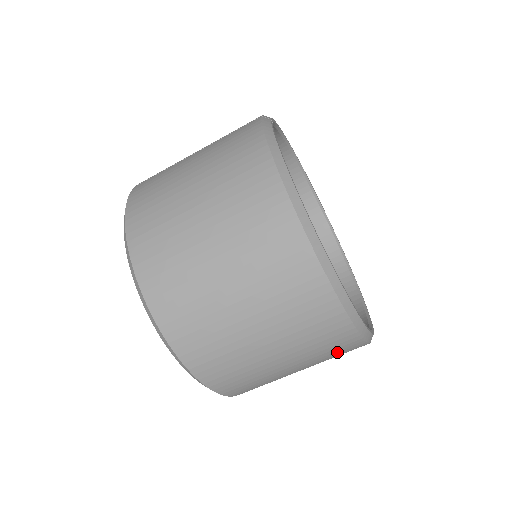
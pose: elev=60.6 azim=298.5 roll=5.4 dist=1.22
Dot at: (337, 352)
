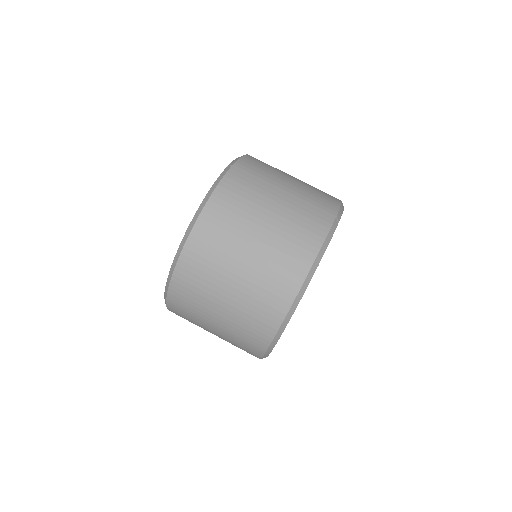
Dot at: occluded
